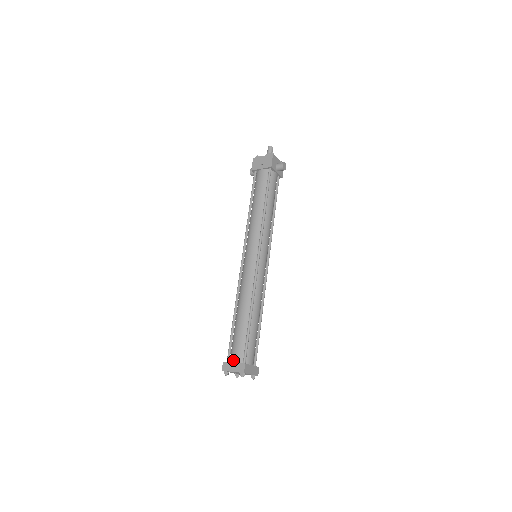
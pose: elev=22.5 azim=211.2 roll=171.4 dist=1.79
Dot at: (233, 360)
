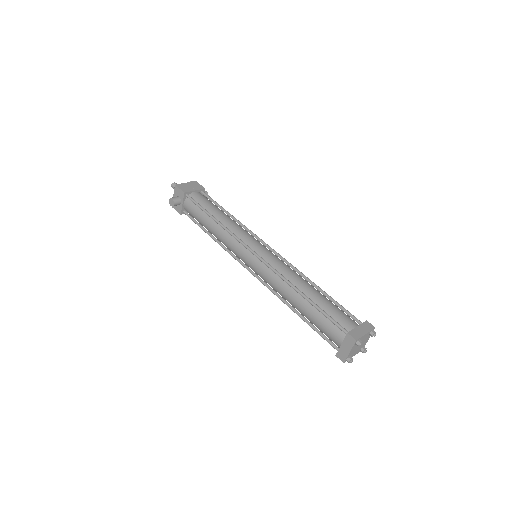
Dot at: (353, 326)
